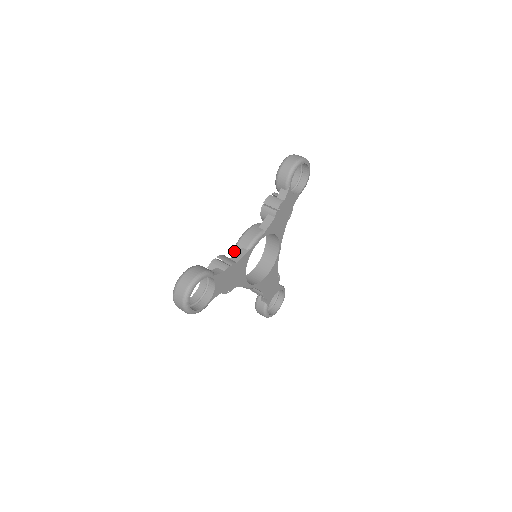
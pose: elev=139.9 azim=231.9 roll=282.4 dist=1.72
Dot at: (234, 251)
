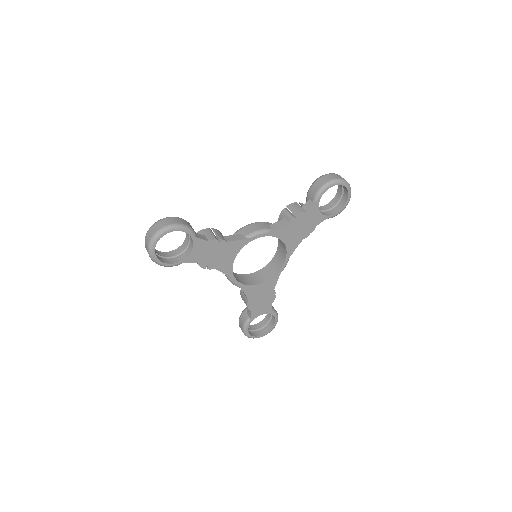
Dot at: (233, 234)
